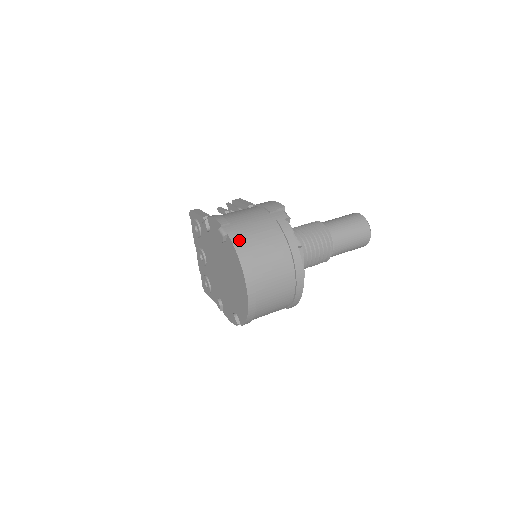
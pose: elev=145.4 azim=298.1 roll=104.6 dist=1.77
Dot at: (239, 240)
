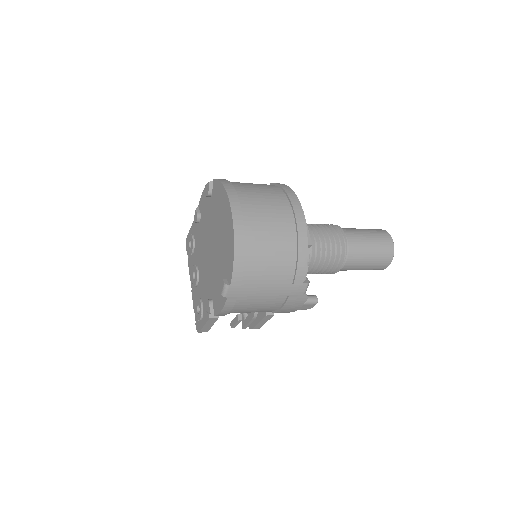
Dot at: (225, 179)
